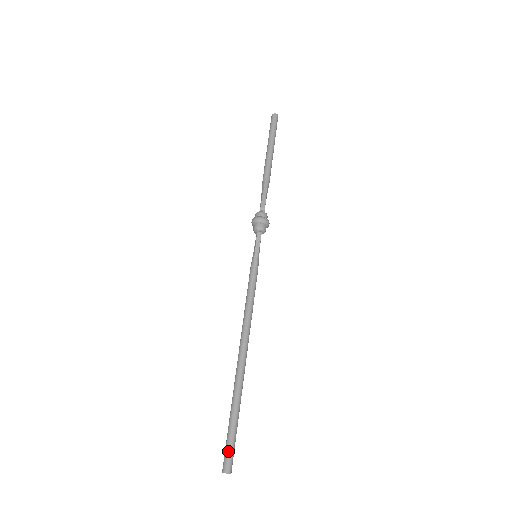
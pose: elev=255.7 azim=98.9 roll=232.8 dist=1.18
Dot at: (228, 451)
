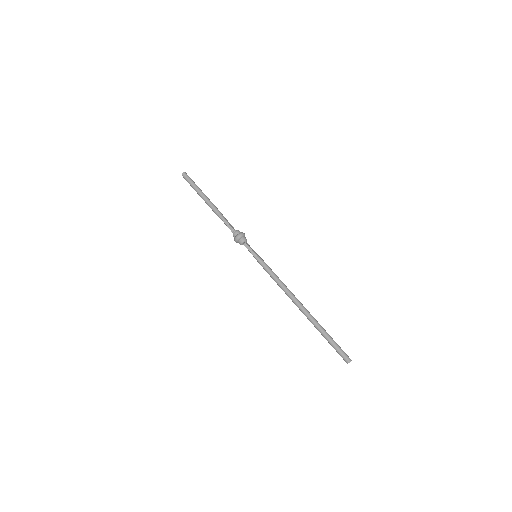
Dot at: (340, 353)
